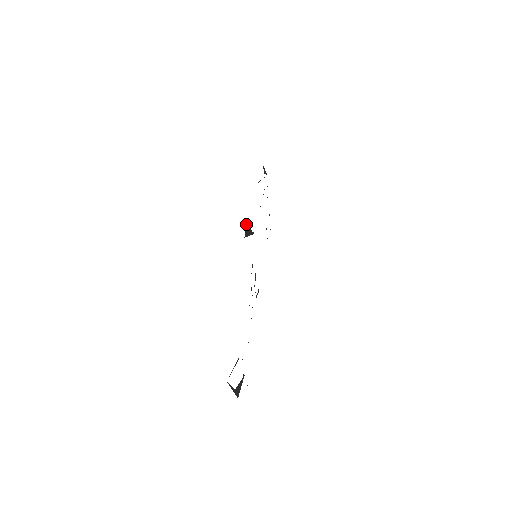
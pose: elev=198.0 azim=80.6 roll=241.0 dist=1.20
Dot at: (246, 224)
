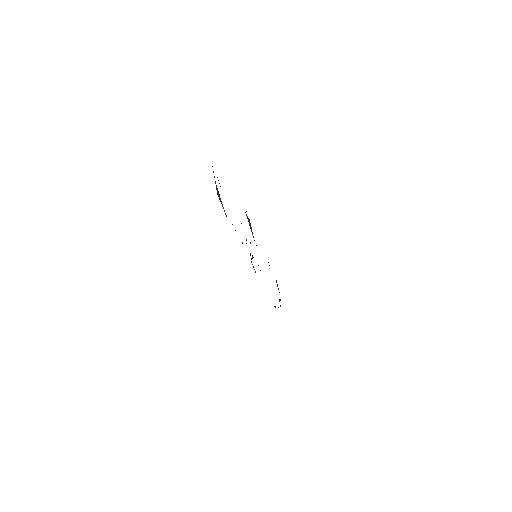
Dot at: (248, 218)
